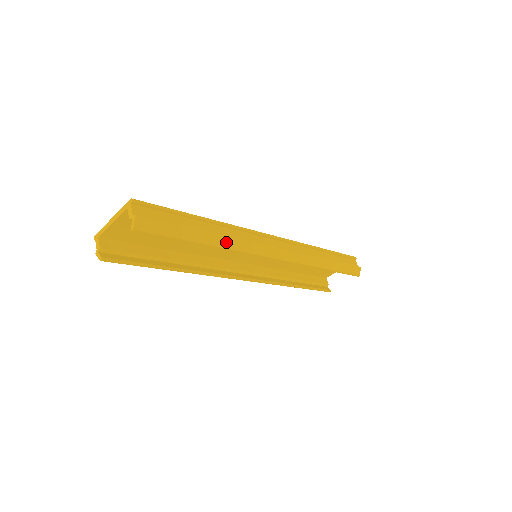
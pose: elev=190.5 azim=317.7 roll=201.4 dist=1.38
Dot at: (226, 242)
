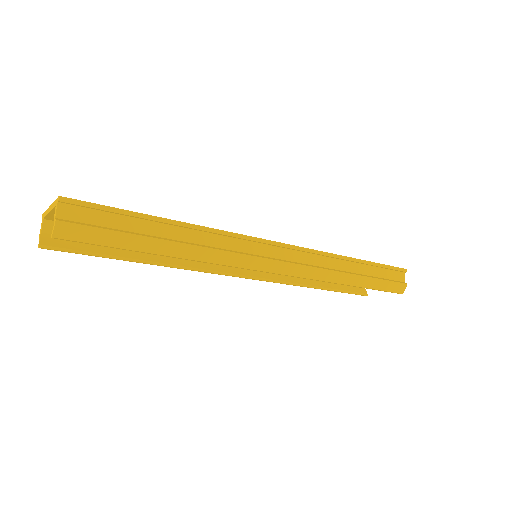
Dot at: (194, 252)
